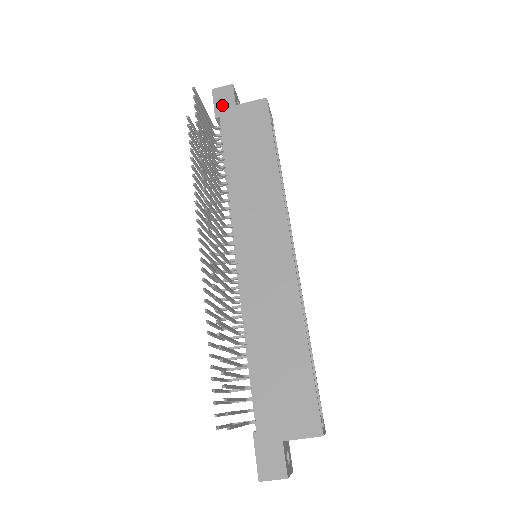
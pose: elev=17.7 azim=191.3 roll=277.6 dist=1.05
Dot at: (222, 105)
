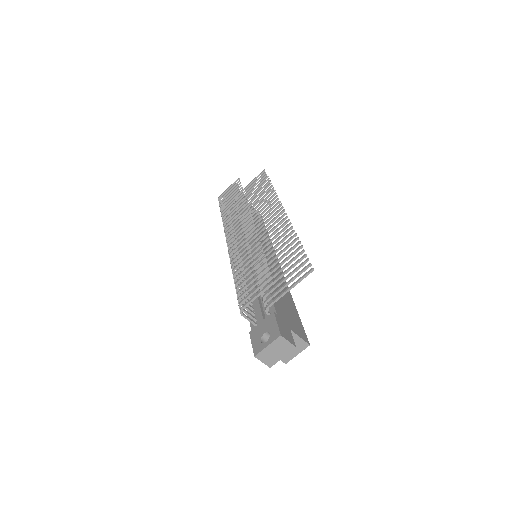
Dot at: occluded
